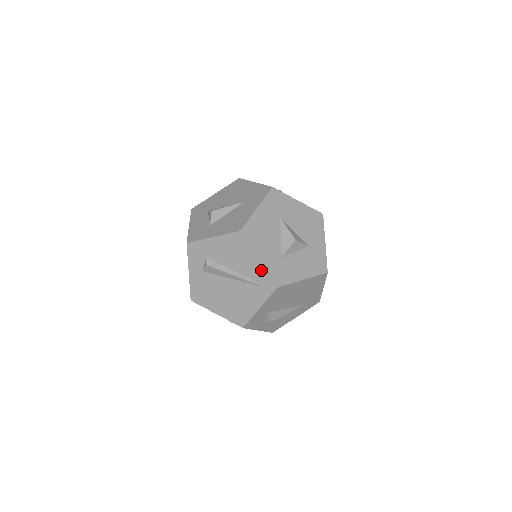
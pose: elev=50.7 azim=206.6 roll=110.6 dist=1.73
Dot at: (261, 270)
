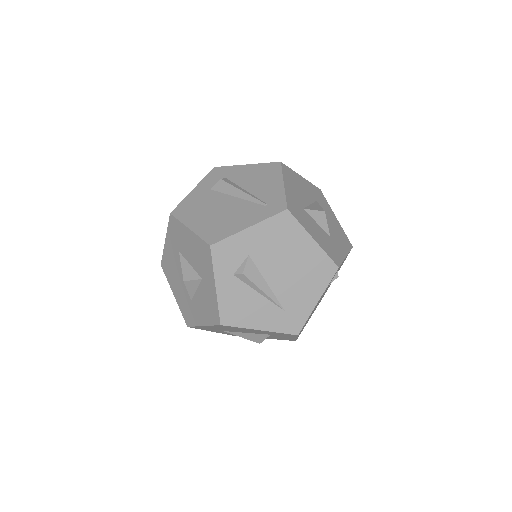
Dot at: (279, 193)
